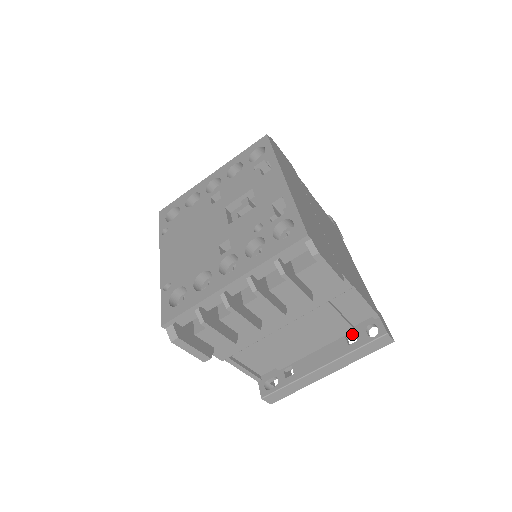
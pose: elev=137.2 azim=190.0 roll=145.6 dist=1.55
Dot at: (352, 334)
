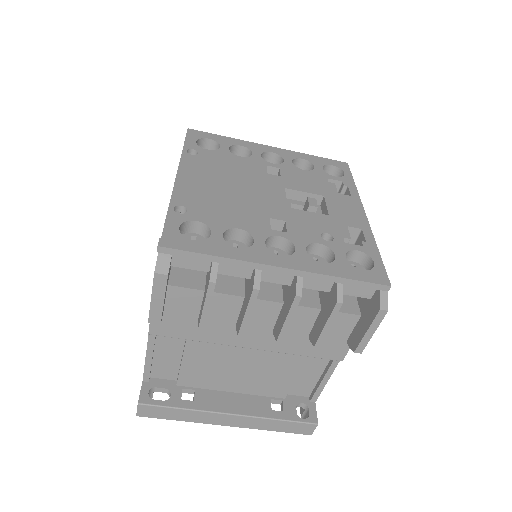
Dot at: (279, 400)
